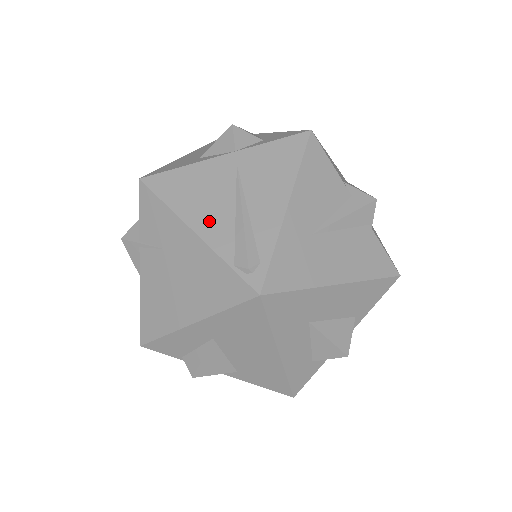
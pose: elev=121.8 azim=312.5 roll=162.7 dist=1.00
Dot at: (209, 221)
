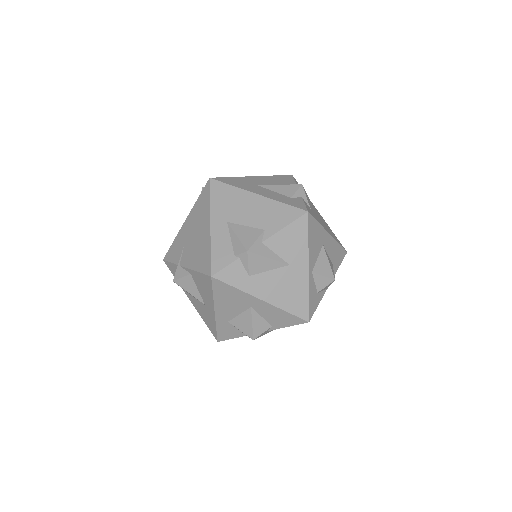
Dot at: occluded
